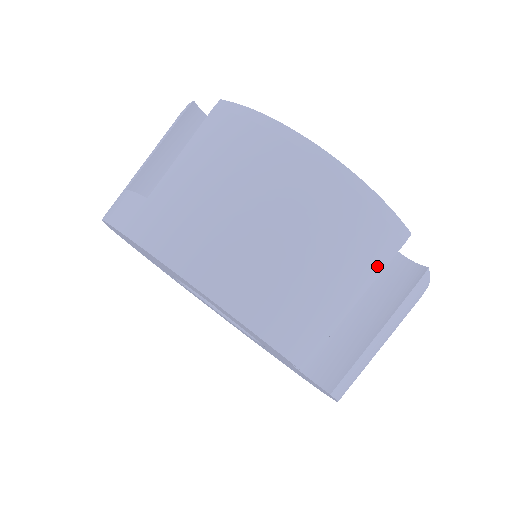
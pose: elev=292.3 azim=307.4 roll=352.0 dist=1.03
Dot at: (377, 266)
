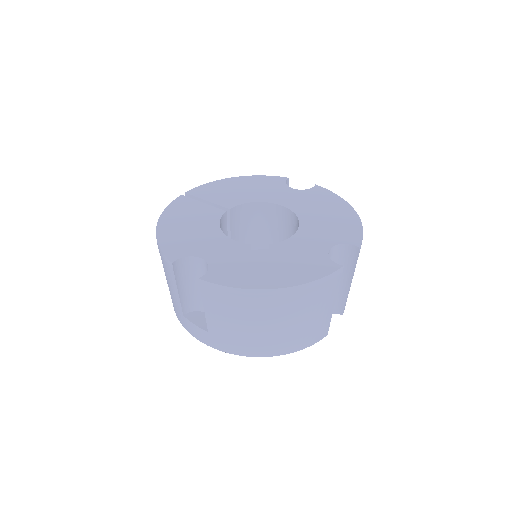
Dot at: (335, 290)
